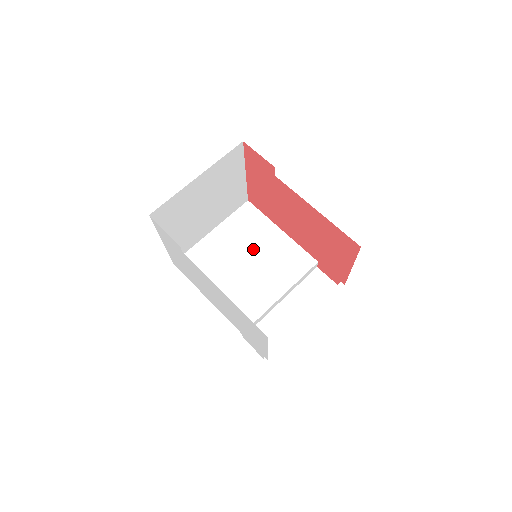
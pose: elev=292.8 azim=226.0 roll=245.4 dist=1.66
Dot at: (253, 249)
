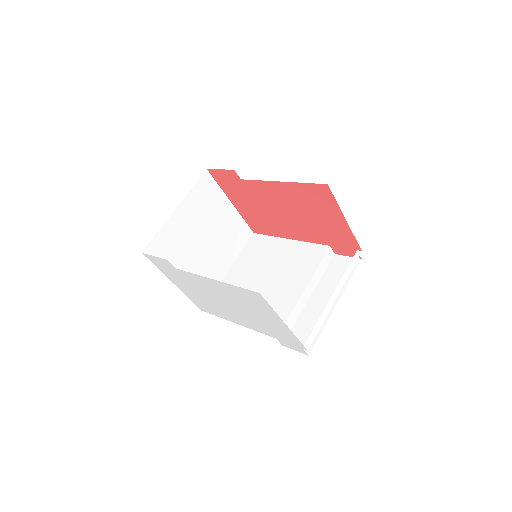
Dot at: (268, 266)
